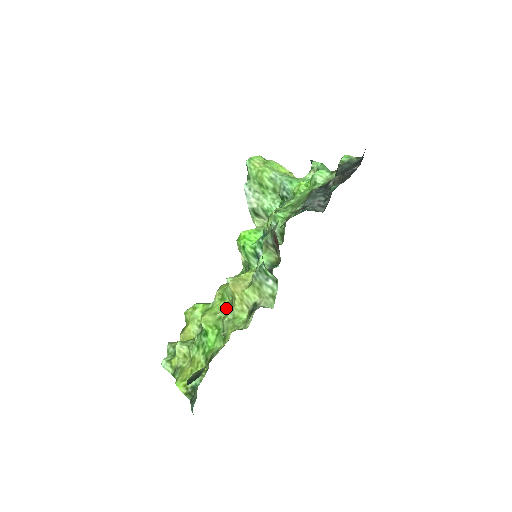
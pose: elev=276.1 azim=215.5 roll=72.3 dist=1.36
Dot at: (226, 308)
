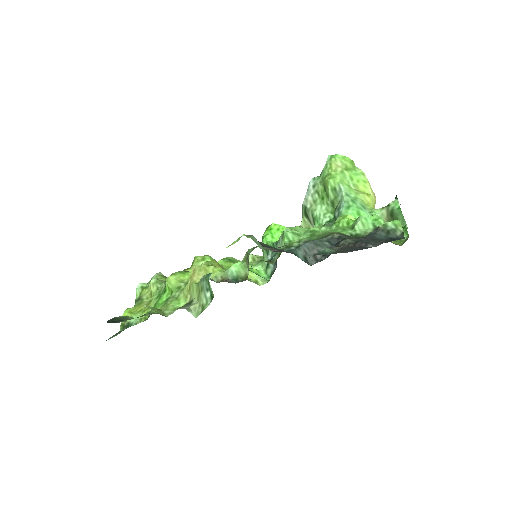
Dot at: occluded
